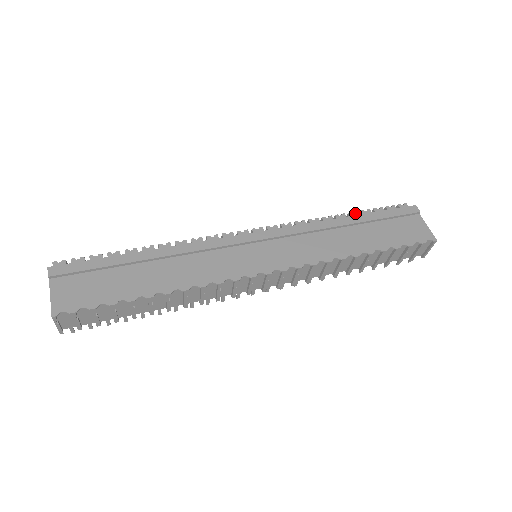
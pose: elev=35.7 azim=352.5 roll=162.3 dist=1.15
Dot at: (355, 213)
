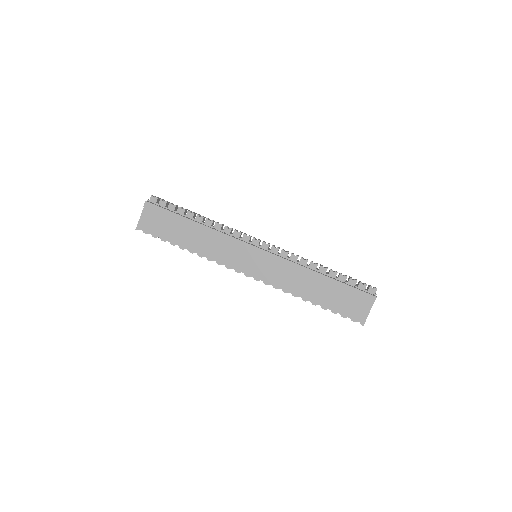
Dot at: (335, 273)
